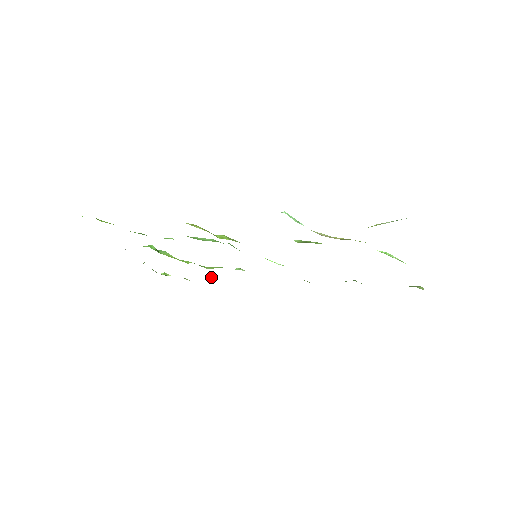
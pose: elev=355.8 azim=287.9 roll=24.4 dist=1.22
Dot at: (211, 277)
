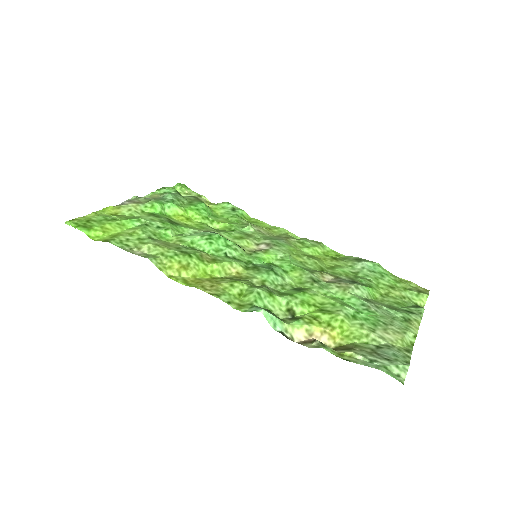
Dot at: (226, 206)
